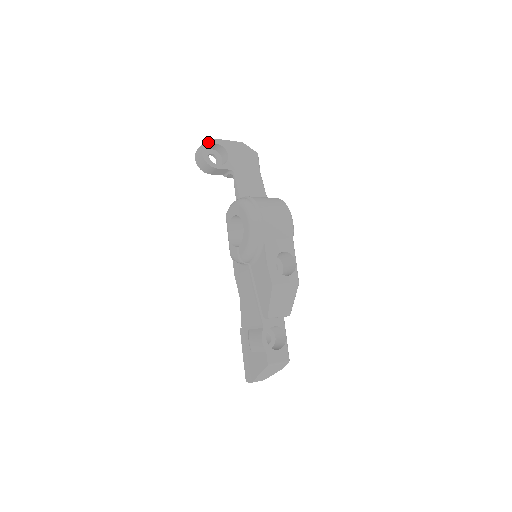
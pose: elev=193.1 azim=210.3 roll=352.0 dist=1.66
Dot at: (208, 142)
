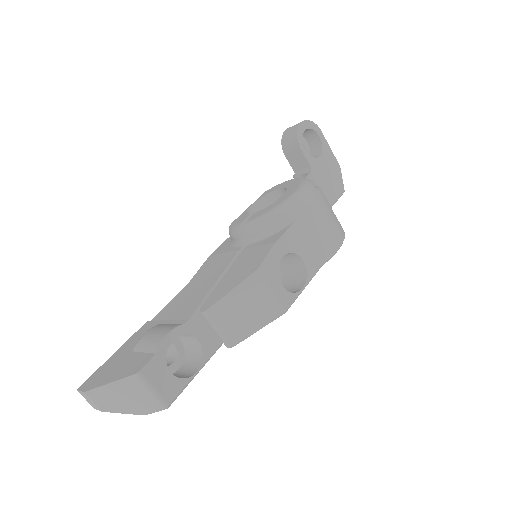
Dot at: (314, 125)
